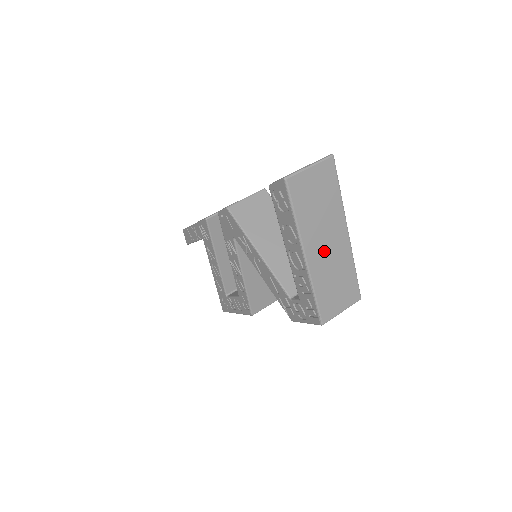
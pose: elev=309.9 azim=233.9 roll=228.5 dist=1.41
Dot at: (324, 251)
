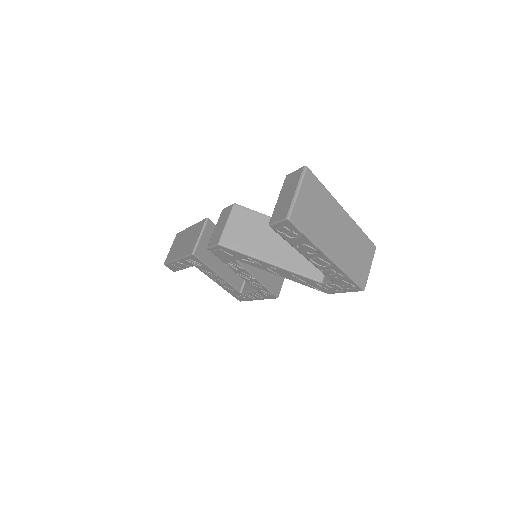
Dot at: (339, 241)
